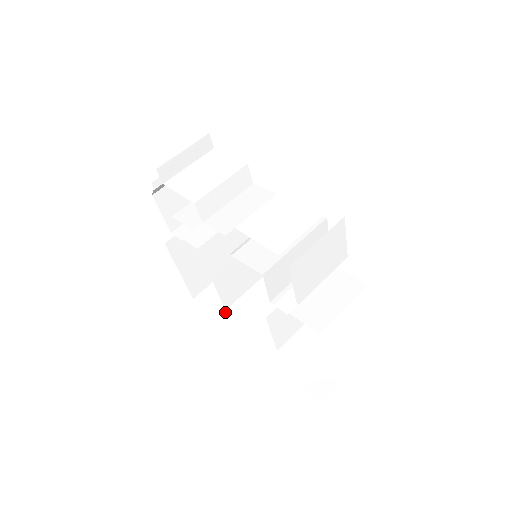
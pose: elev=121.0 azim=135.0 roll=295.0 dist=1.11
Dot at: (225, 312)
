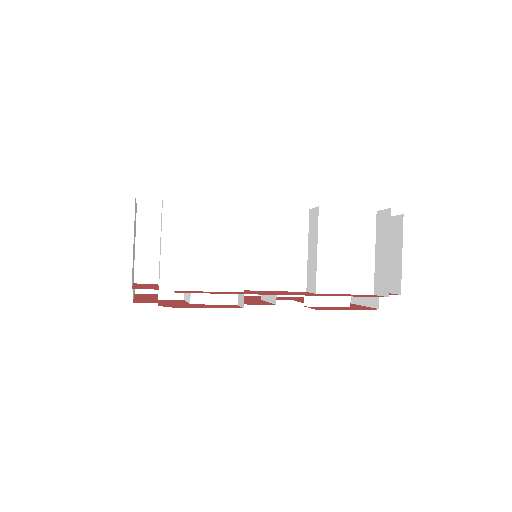
Dot at: occluded
